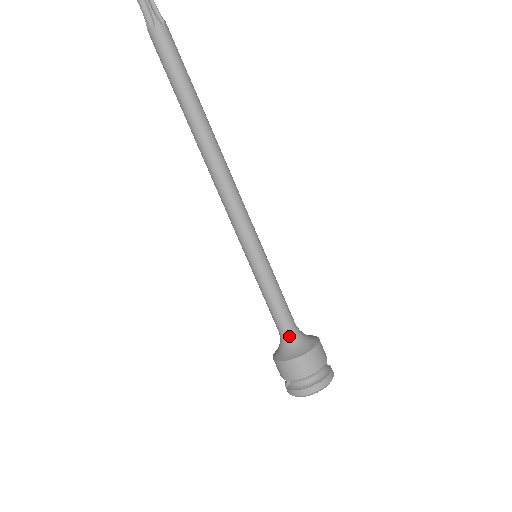
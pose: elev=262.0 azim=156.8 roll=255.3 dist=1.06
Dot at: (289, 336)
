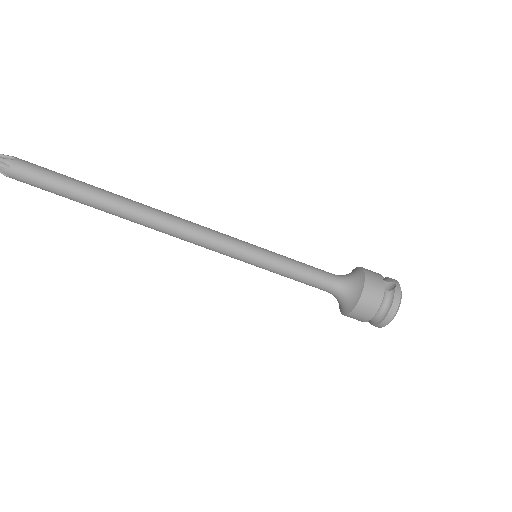
Dot at: (334, 294)
